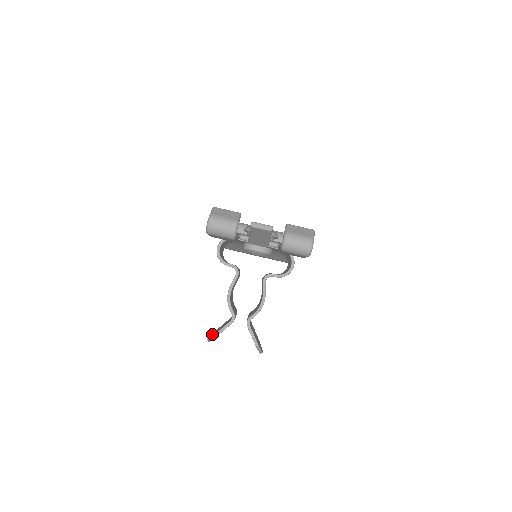
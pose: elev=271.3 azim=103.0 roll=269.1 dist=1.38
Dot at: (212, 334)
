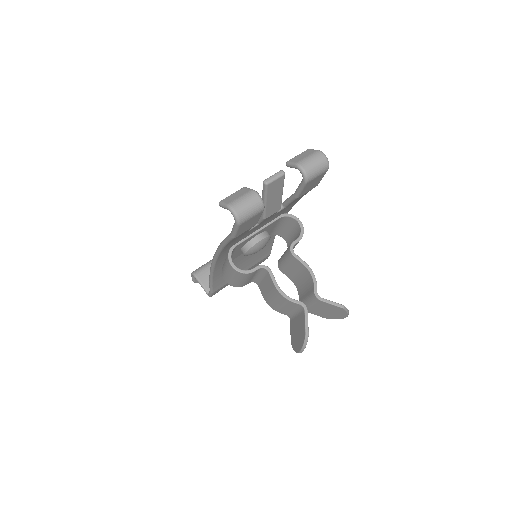
Dot at: (296, 346)
